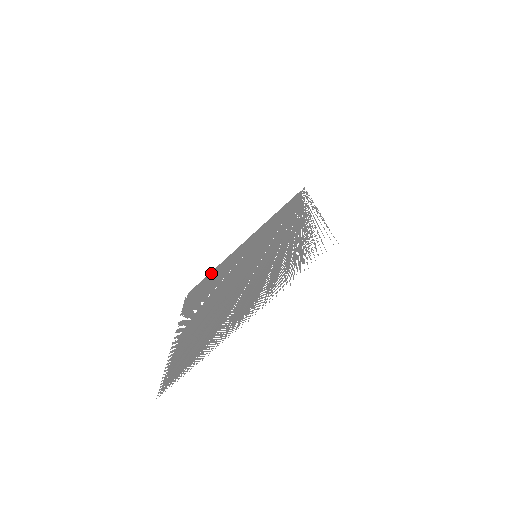
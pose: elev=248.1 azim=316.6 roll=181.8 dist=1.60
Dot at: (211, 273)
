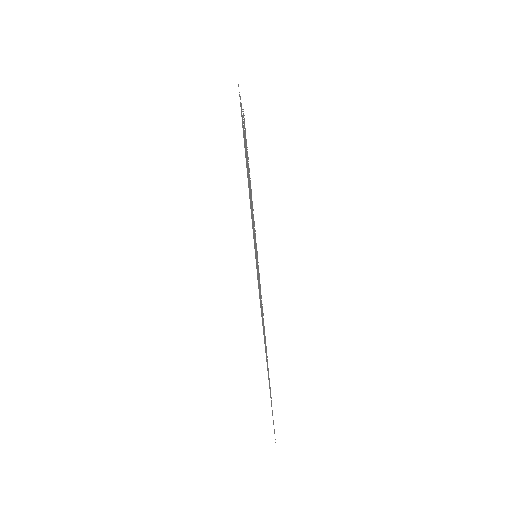
Dot at: occluded
